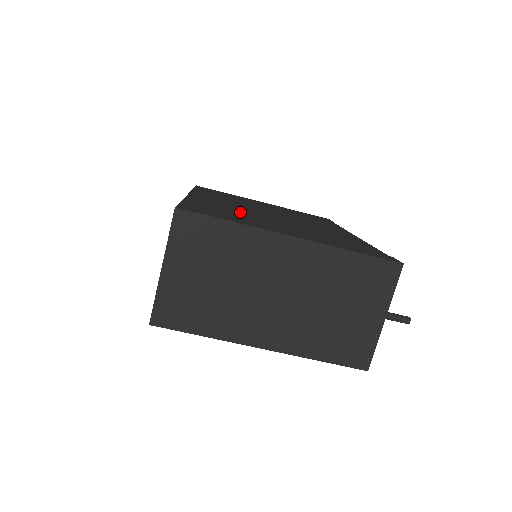
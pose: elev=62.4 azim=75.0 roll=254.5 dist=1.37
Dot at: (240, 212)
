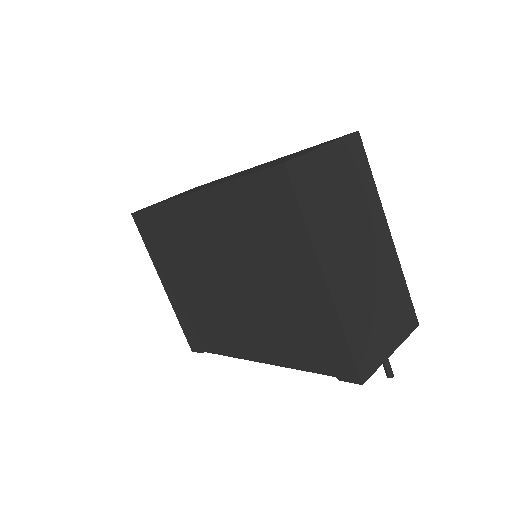
Dot at: occluded
